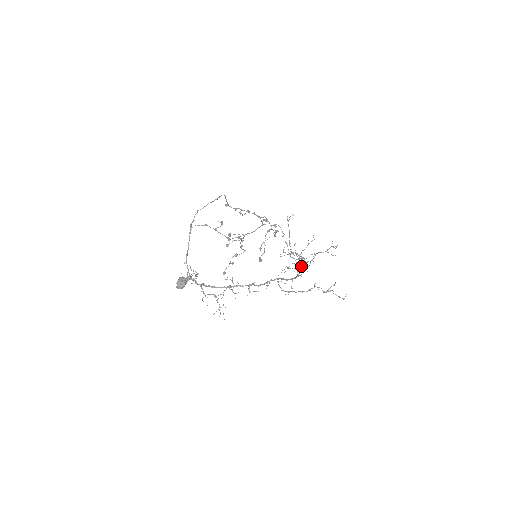
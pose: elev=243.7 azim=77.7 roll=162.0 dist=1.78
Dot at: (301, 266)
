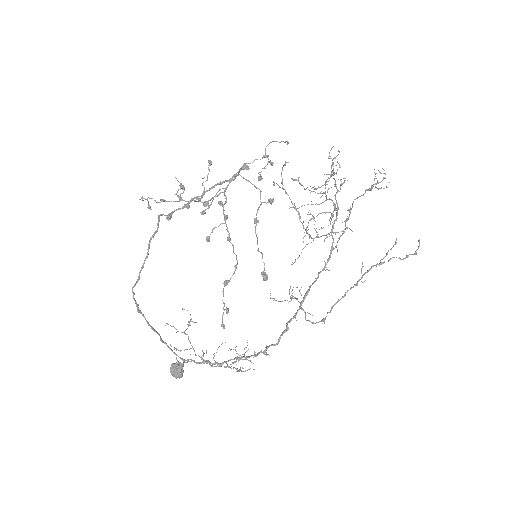
Dot at: occluded
